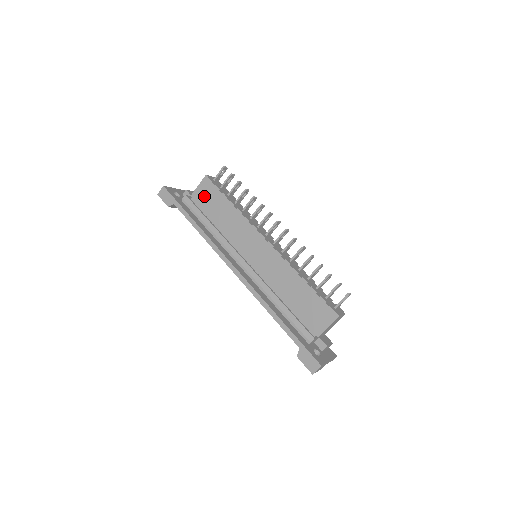
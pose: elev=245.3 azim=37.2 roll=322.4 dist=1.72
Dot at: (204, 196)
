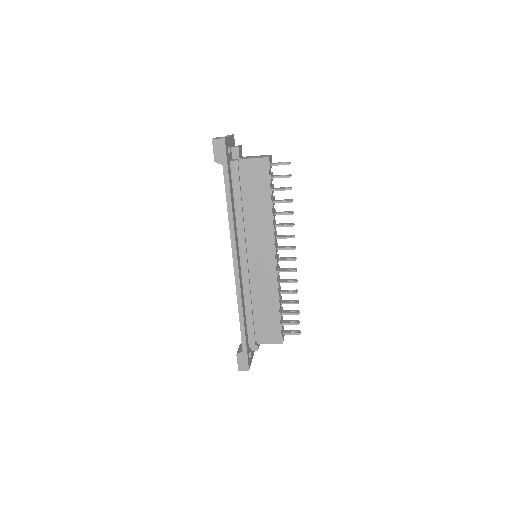
Dot at: (252, 173)
